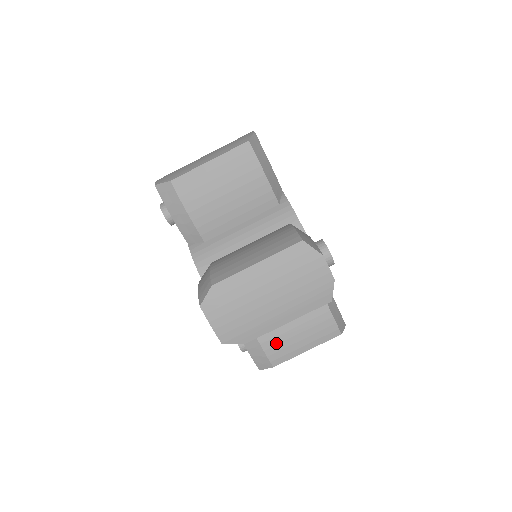
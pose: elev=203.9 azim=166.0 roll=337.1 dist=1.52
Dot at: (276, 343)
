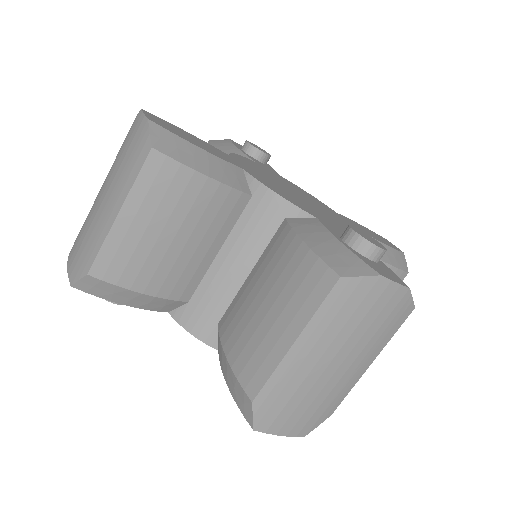
Dot at: occluded
